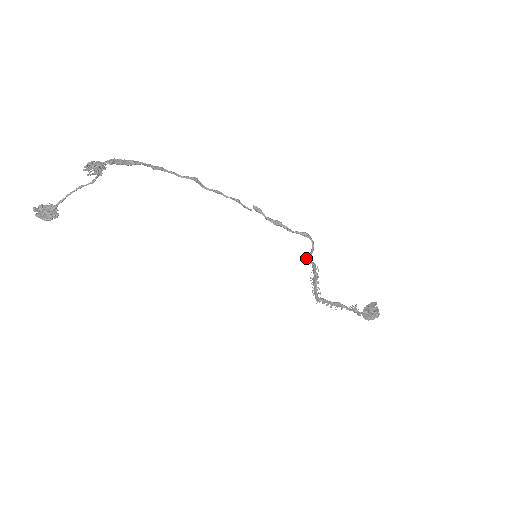
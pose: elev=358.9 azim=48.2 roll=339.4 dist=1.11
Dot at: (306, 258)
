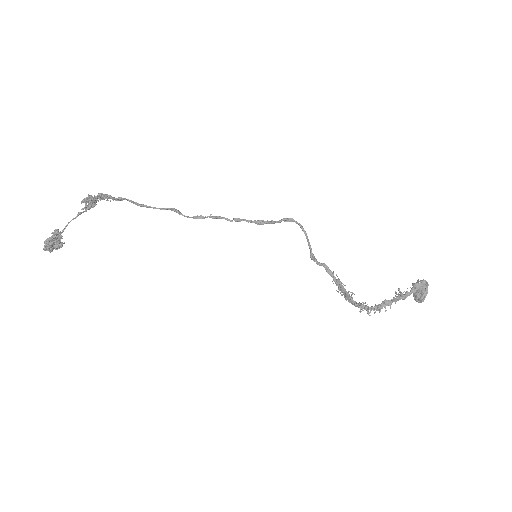
Dot at: occluded
